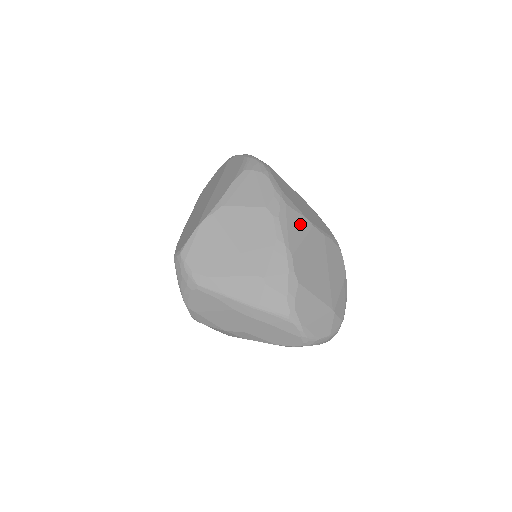
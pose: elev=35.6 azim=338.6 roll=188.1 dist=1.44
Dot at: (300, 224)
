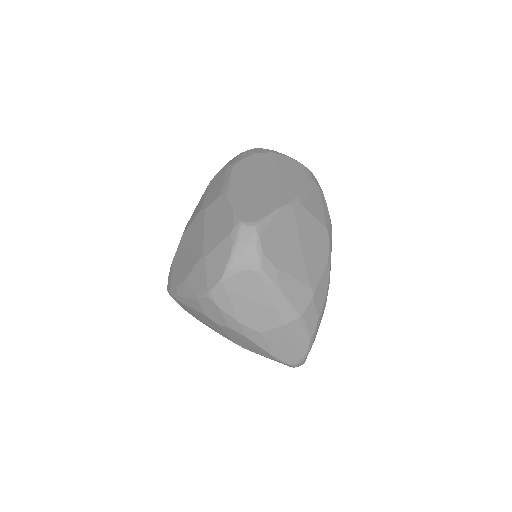
Dot at: occluded
